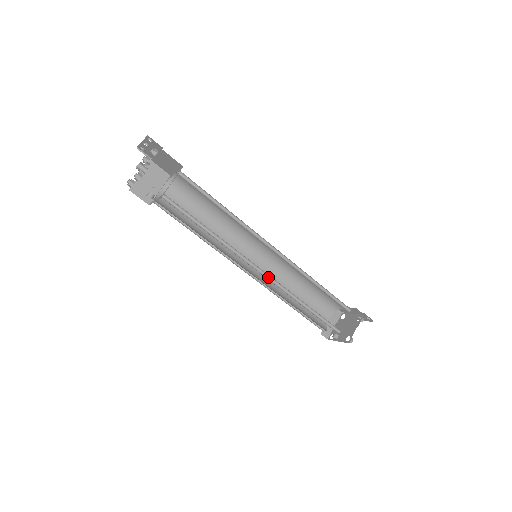
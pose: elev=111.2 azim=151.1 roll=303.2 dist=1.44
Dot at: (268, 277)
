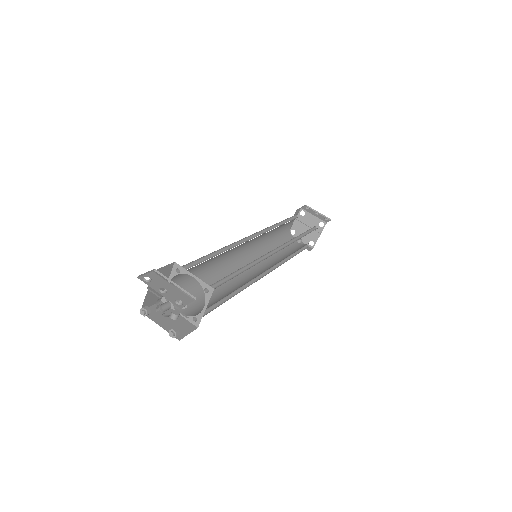
Dot at: (268, 269)
